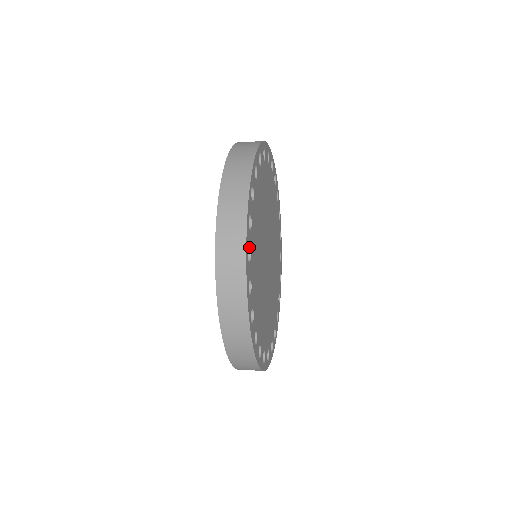
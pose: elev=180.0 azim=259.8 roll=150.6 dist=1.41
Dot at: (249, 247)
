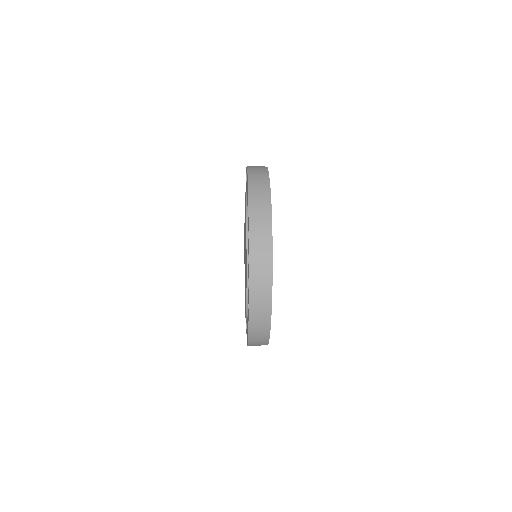
Dot at: occluded
